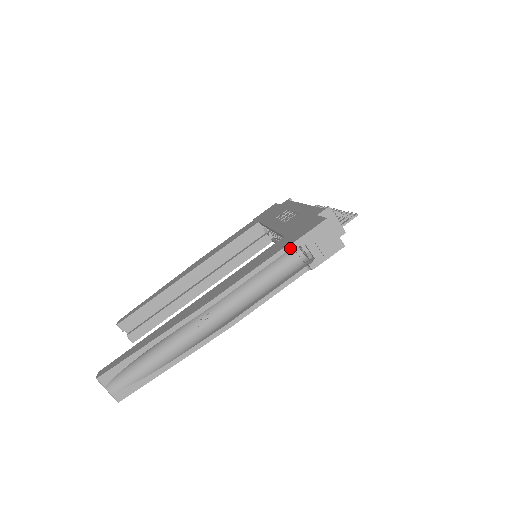
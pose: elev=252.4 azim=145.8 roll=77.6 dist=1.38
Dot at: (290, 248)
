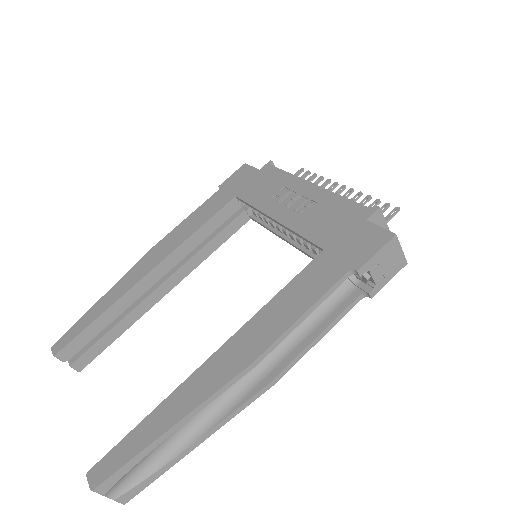
Dot at: occluded
